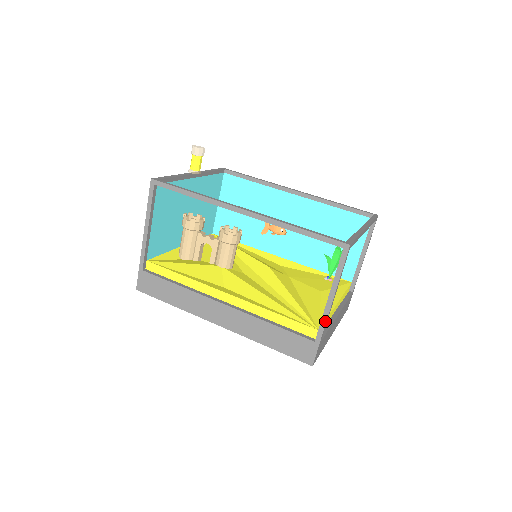
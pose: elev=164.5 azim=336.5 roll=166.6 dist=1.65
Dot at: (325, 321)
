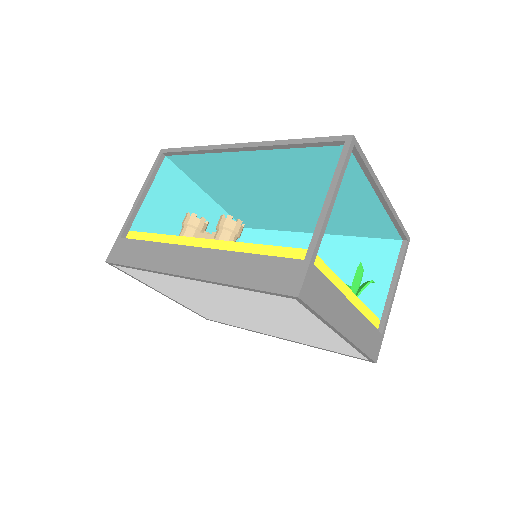
Dot at: (320, 228)
